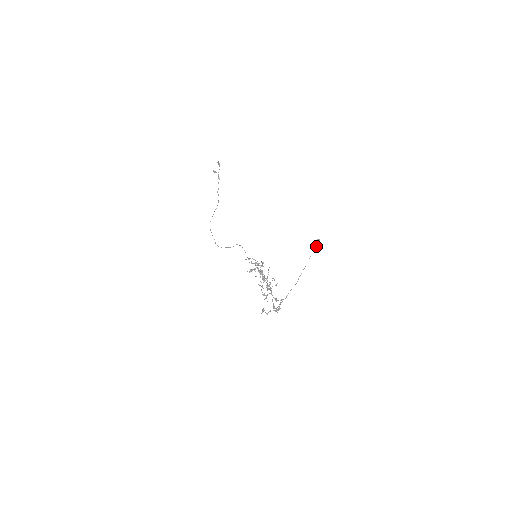
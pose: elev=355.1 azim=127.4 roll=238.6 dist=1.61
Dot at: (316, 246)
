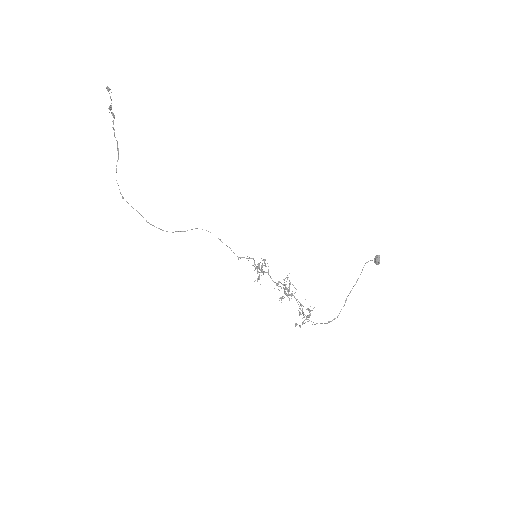
Dot at: occluded
